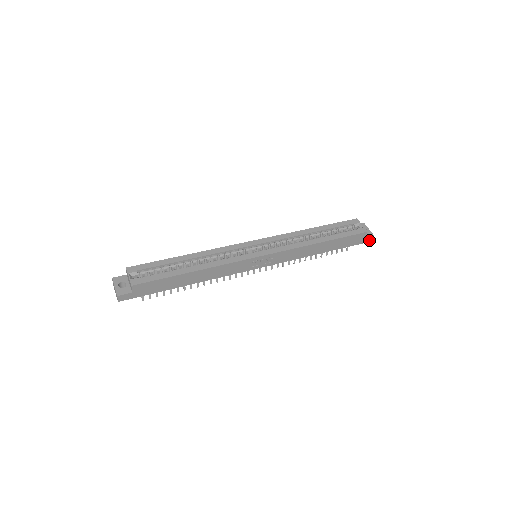
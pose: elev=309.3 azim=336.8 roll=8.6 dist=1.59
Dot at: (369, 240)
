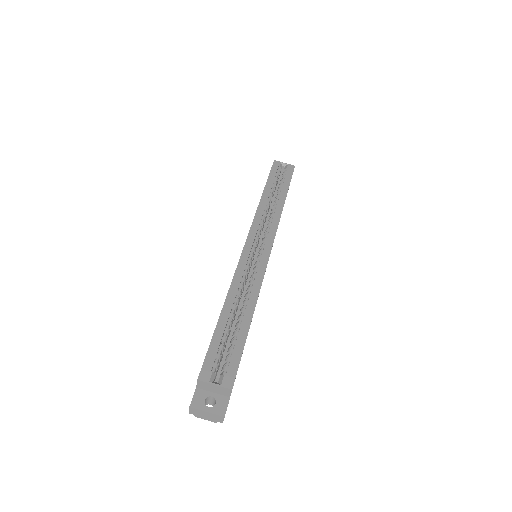
Dot at: occluded
